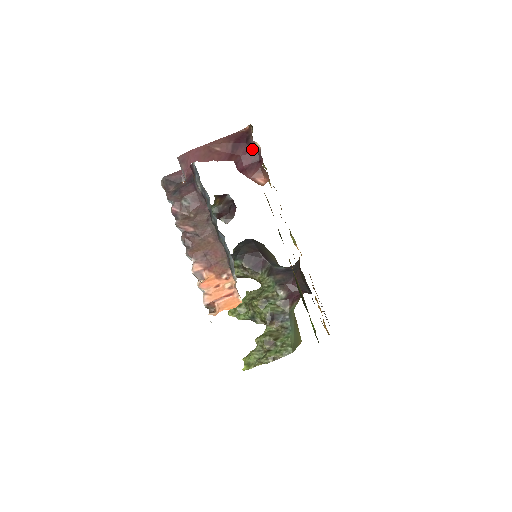
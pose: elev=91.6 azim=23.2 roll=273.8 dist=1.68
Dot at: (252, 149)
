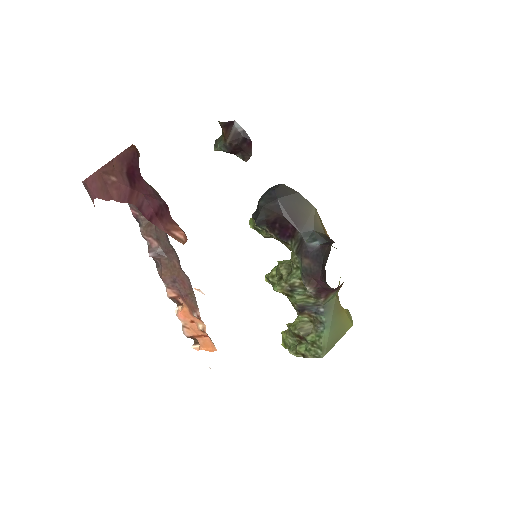
Dot at: (150, 187)
